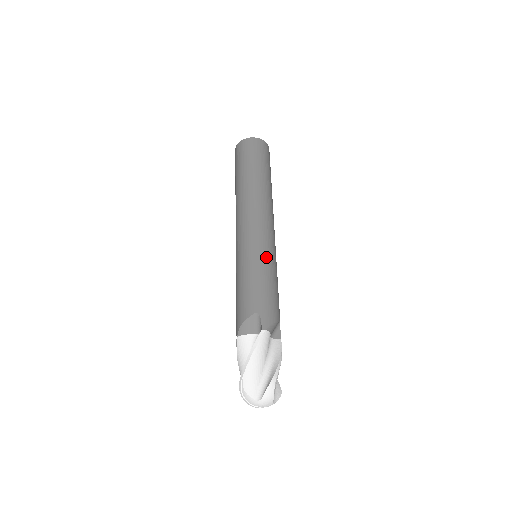
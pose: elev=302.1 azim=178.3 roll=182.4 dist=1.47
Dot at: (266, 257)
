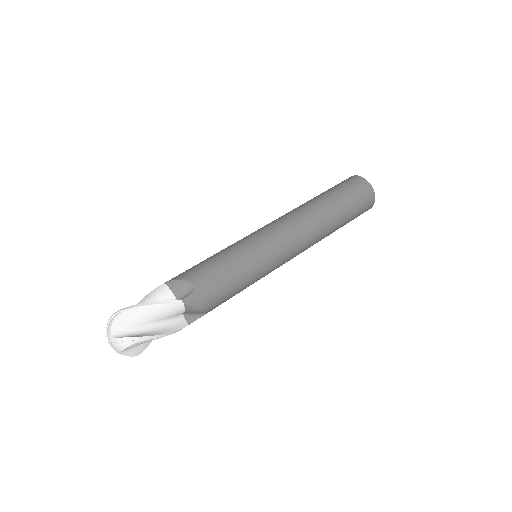
Dot at: (257, 264)
